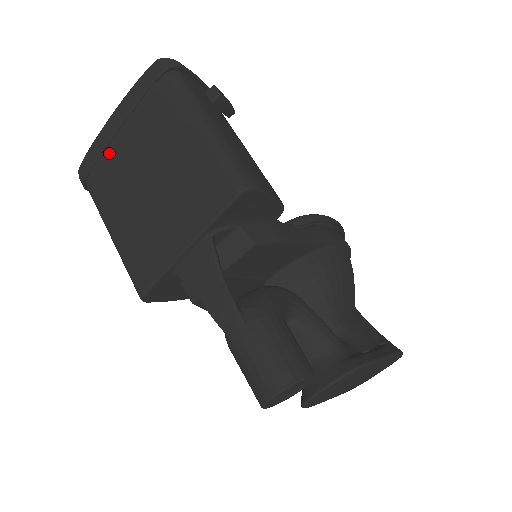
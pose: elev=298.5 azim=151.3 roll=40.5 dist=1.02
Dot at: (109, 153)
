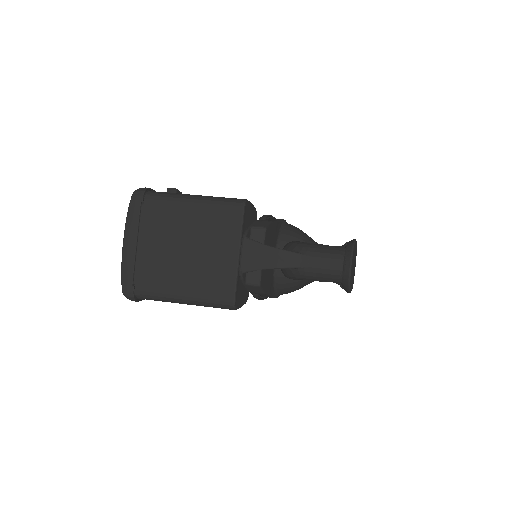
Dot at: (141, 262)
